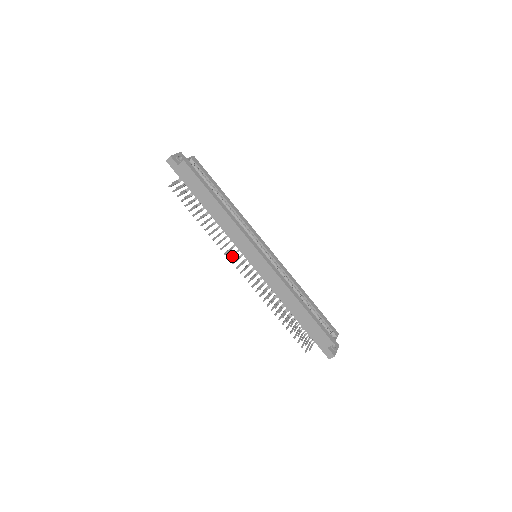
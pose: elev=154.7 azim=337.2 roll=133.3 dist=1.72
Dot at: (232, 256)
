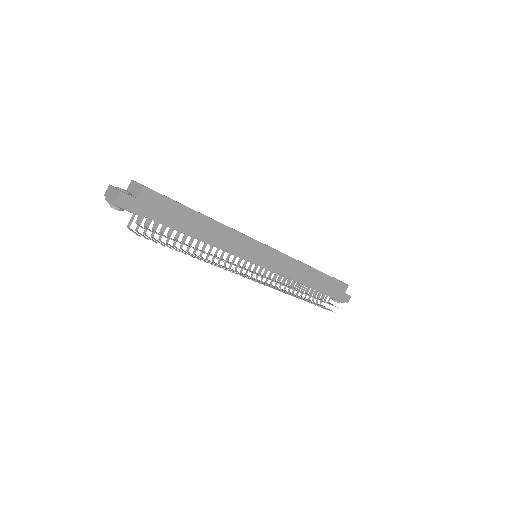
Dot at: (247, 270)
